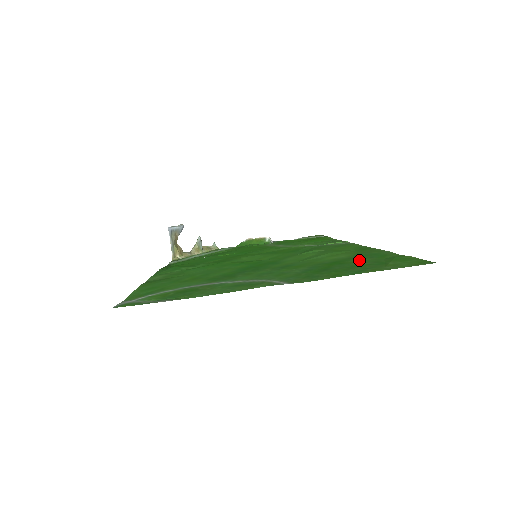
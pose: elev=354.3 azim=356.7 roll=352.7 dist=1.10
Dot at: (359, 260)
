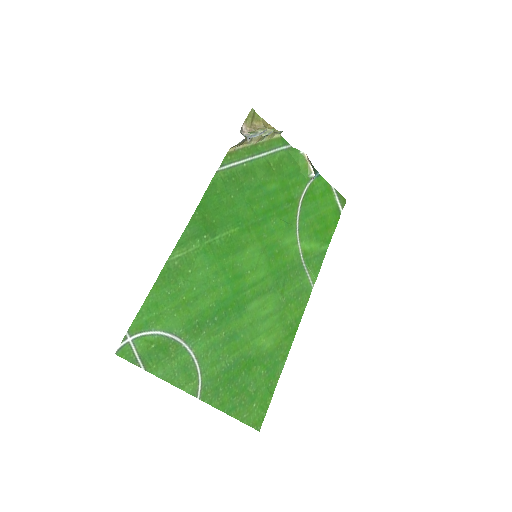
Dot at: (259, 372)
